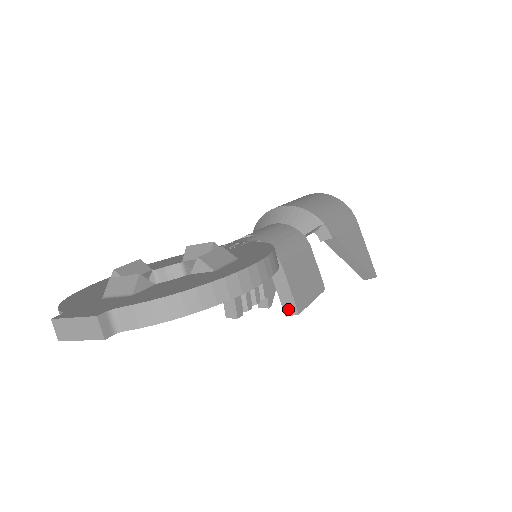
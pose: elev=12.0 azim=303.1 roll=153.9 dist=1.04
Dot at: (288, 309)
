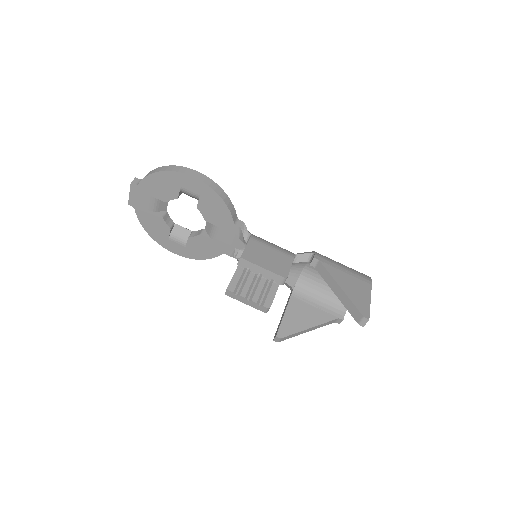
Dot at: occluded
